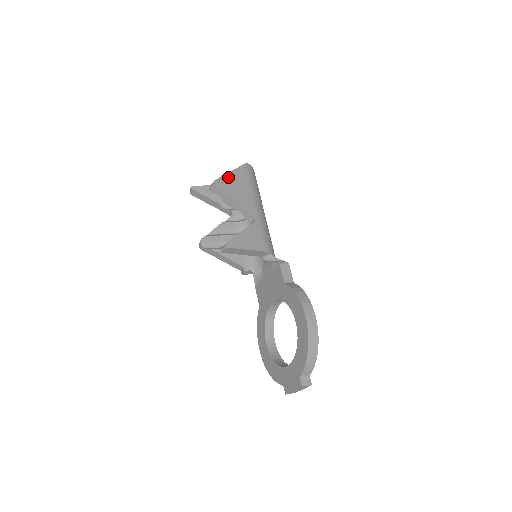
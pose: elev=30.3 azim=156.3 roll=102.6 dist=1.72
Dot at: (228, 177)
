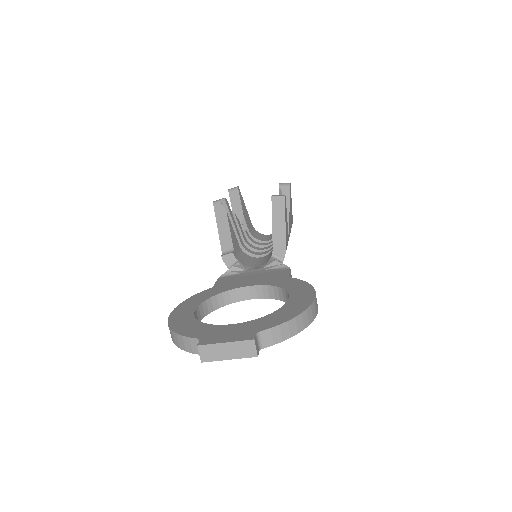
Dot at: (291, 201)
